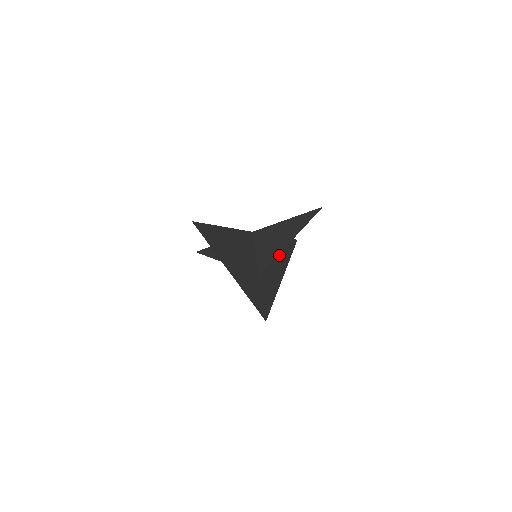
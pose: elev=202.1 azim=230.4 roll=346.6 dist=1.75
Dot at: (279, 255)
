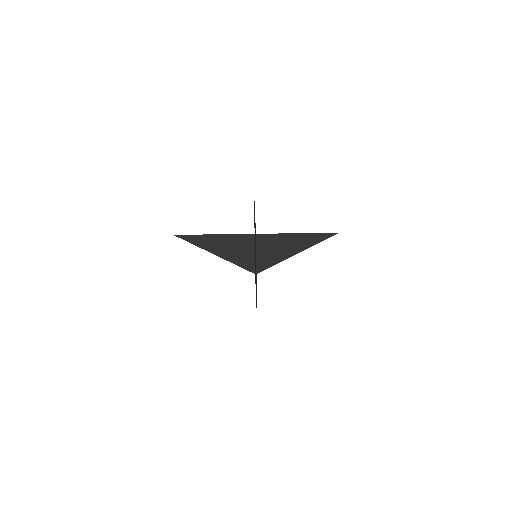
Dot at: occluded
